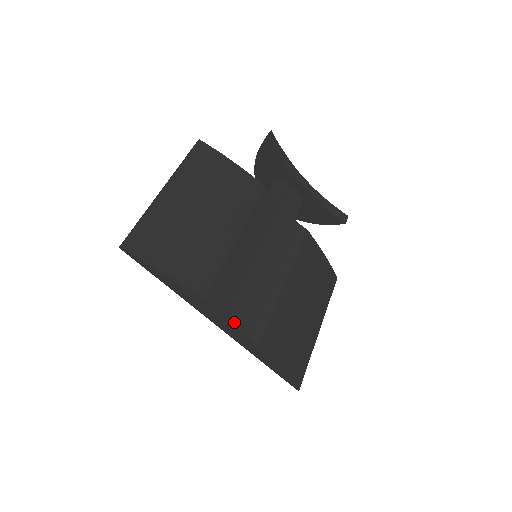
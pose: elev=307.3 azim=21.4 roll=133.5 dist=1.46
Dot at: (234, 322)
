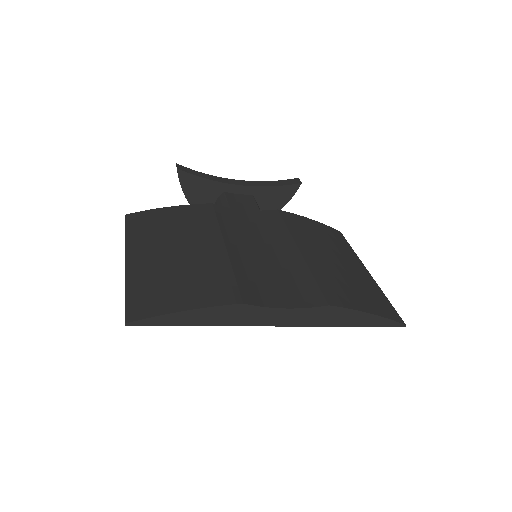
Dot at: (288, 305)
